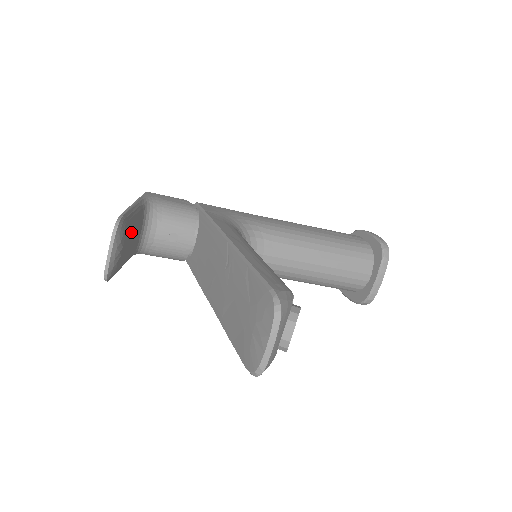
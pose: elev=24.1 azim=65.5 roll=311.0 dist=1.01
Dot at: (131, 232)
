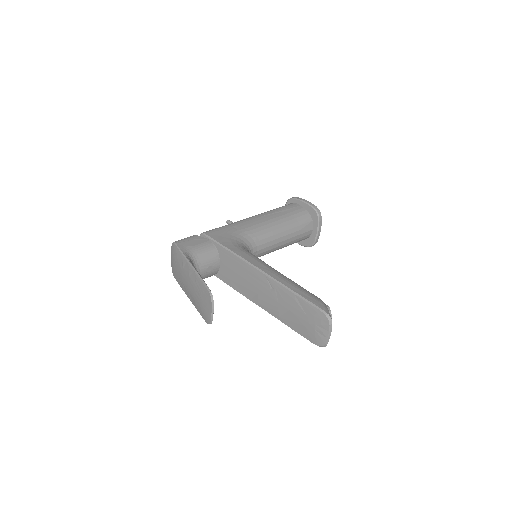
Dot at: occluded
